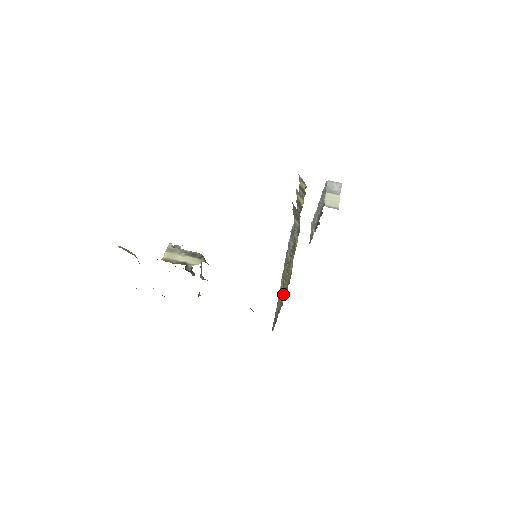
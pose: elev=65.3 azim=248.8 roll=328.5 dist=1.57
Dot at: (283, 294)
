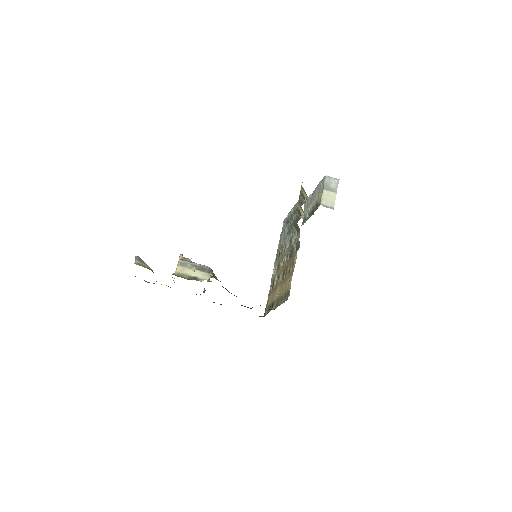
Dot at: (279, 295)
